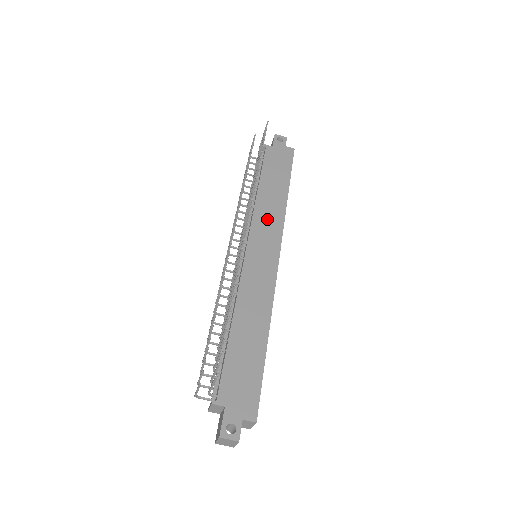
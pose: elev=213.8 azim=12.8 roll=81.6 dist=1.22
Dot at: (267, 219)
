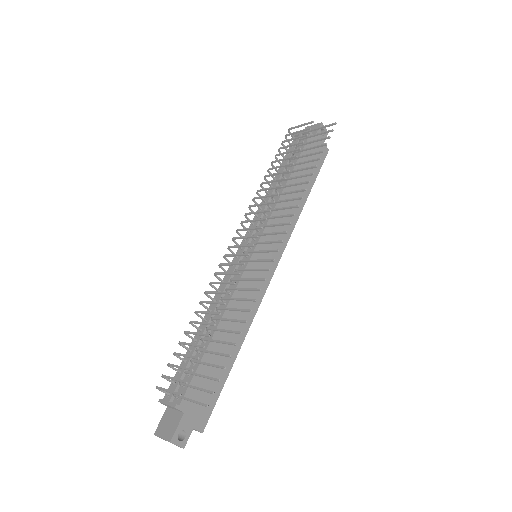
Dot at: (282, 222)
